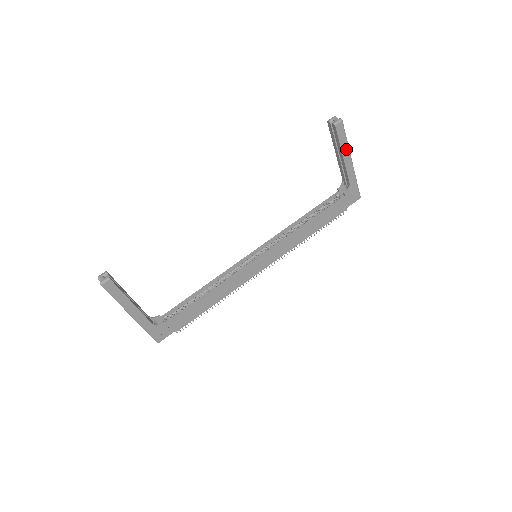
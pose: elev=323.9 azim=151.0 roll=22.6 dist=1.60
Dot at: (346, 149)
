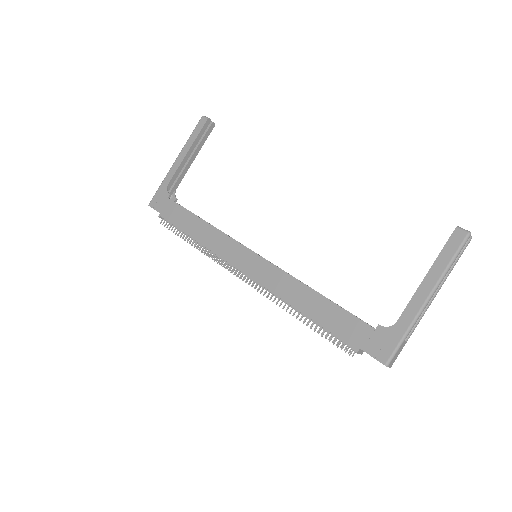
Dot at: (438, 273)
